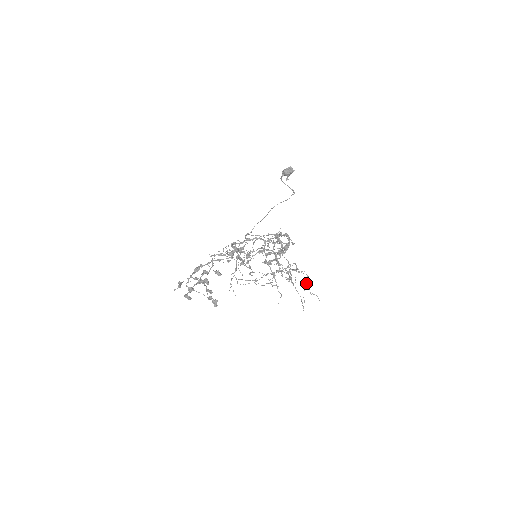
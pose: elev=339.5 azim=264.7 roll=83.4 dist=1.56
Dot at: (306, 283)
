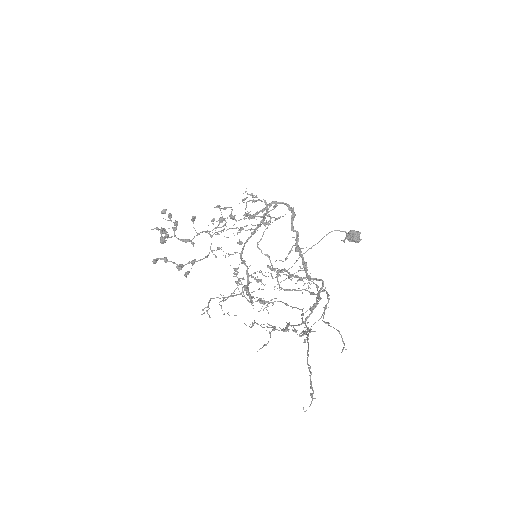
Dot at: occluded
